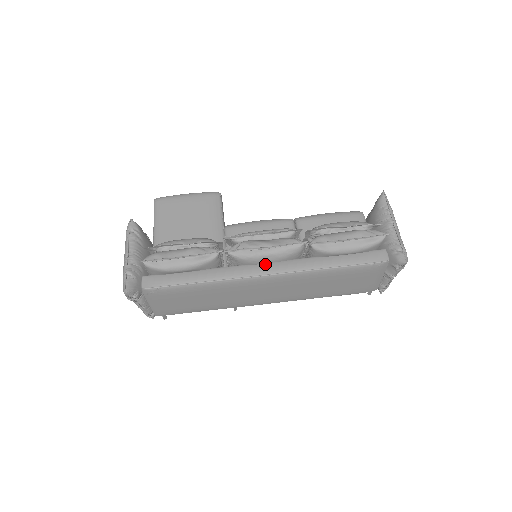
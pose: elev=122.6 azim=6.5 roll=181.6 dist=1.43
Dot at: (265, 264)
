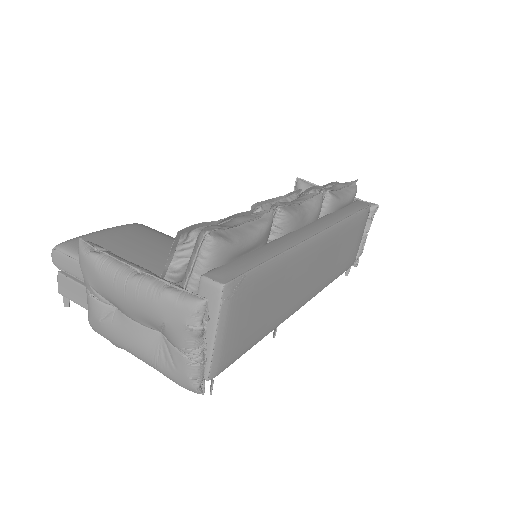
Dot at: (306, 226)
